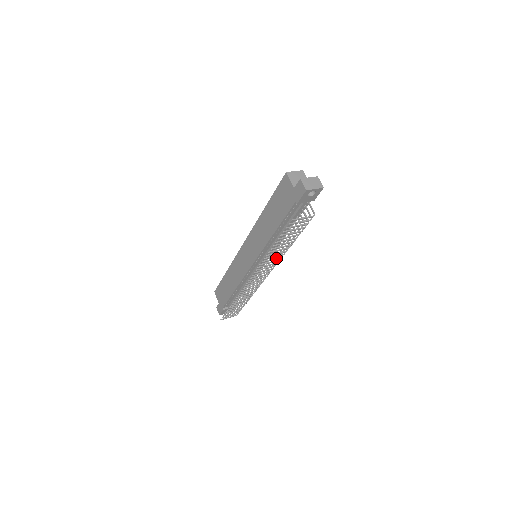
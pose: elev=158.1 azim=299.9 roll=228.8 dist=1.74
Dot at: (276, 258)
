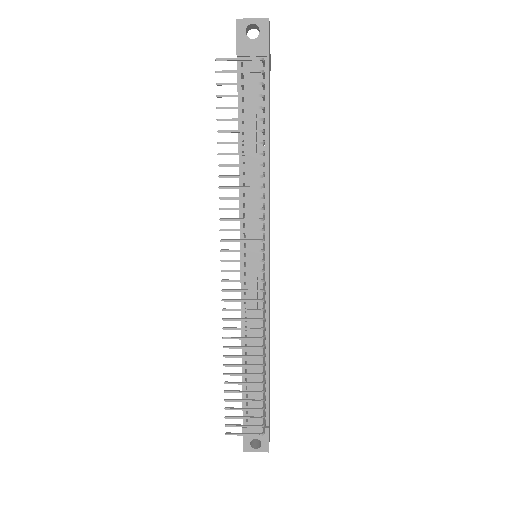
Dot at: (248, 197)
